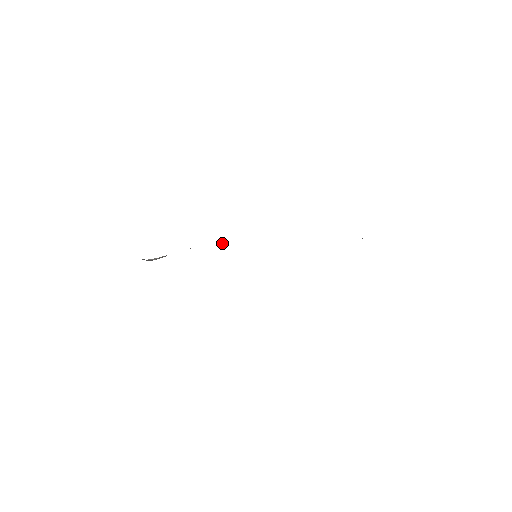
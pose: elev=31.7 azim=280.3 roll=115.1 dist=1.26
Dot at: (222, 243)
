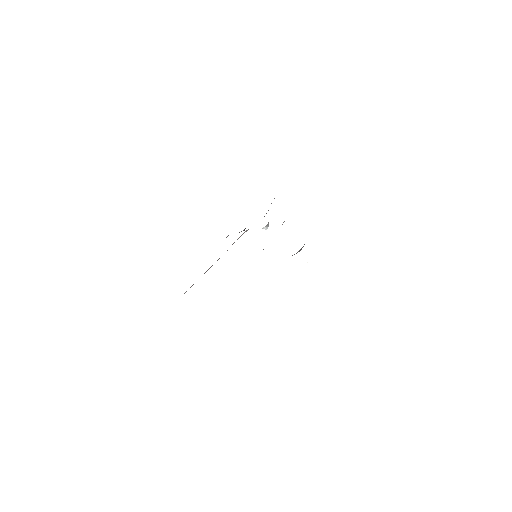
Dot at: (263, 228)
